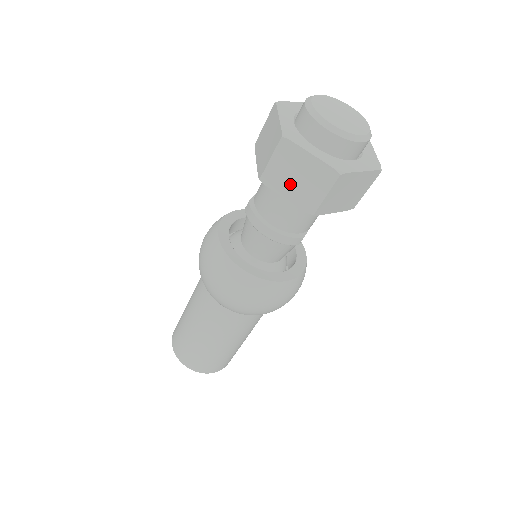
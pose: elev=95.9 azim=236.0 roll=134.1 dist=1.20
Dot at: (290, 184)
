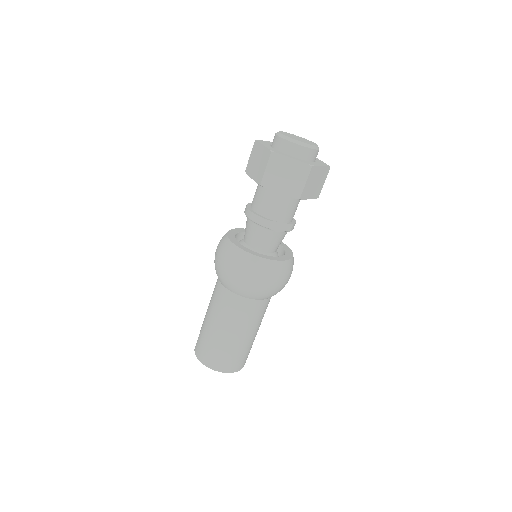
Dot at: (254, 168)
